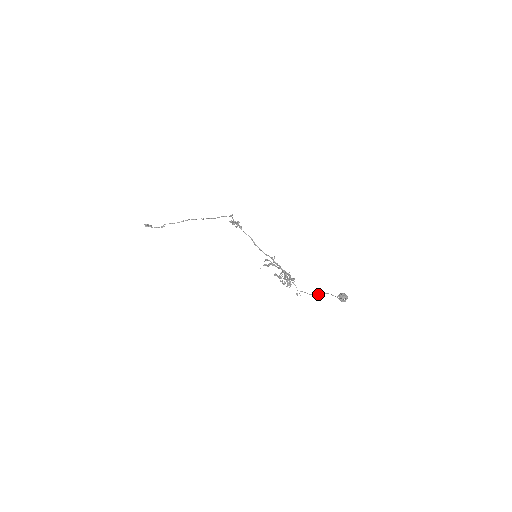
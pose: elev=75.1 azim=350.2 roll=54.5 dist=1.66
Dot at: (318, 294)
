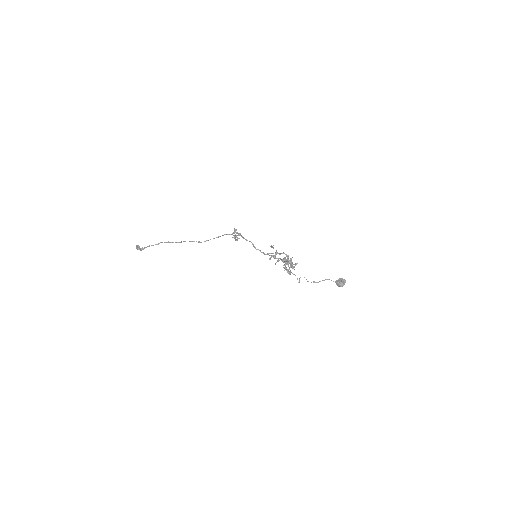
Dot at: (316, 282)
